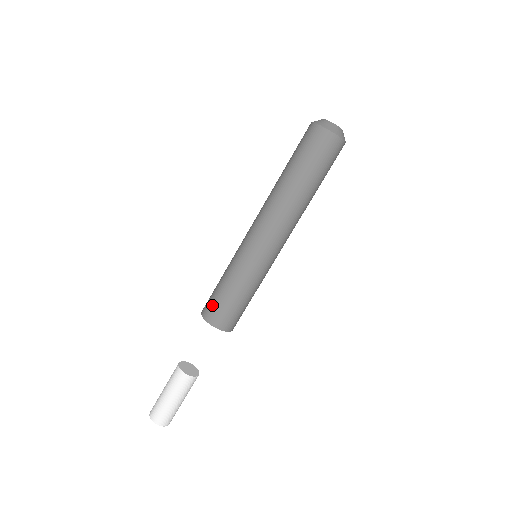
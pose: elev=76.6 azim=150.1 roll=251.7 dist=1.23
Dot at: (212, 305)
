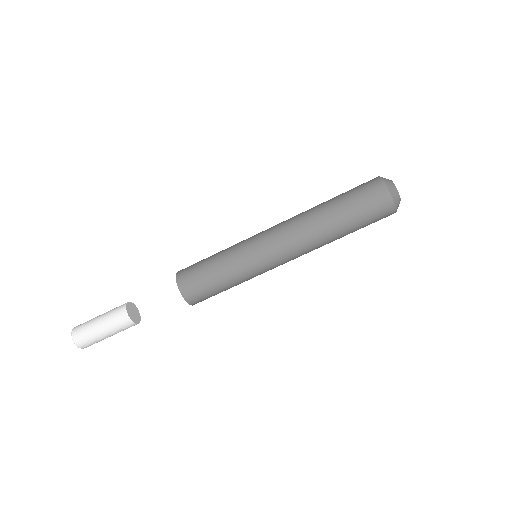
Dot at: (191, 266)
